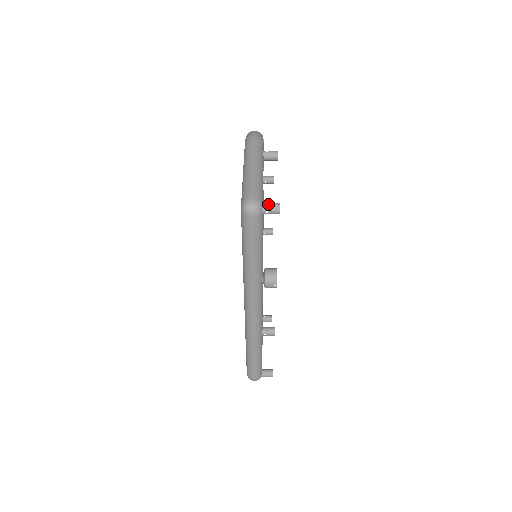
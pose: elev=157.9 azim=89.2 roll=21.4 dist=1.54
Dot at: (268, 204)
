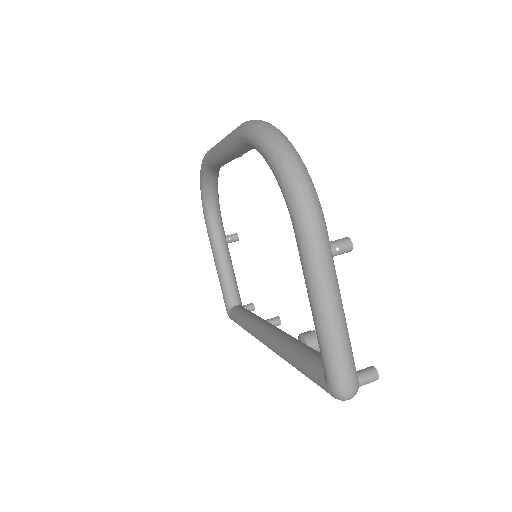
Dot at: (366, 381)
